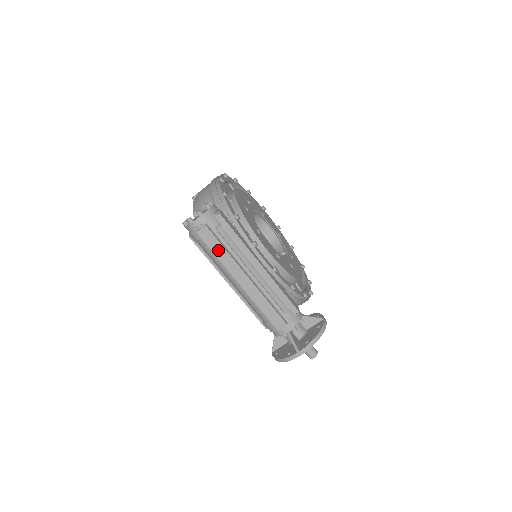
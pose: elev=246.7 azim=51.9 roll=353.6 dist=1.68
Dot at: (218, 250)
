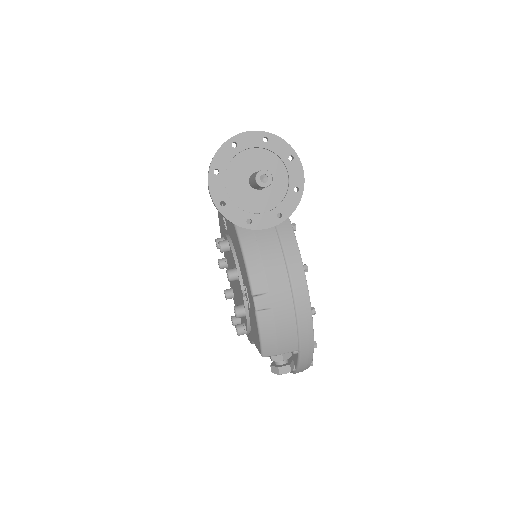
Dot at: occluded
